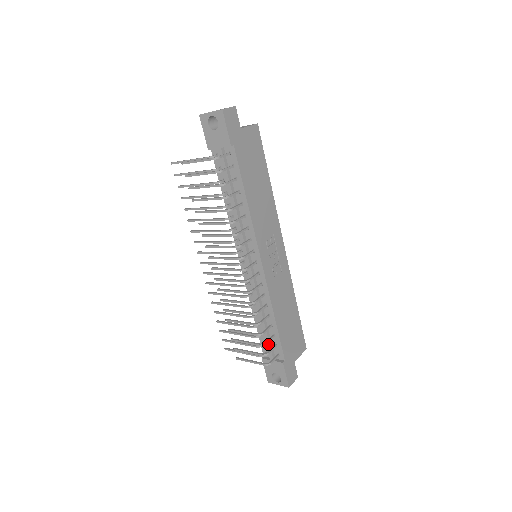
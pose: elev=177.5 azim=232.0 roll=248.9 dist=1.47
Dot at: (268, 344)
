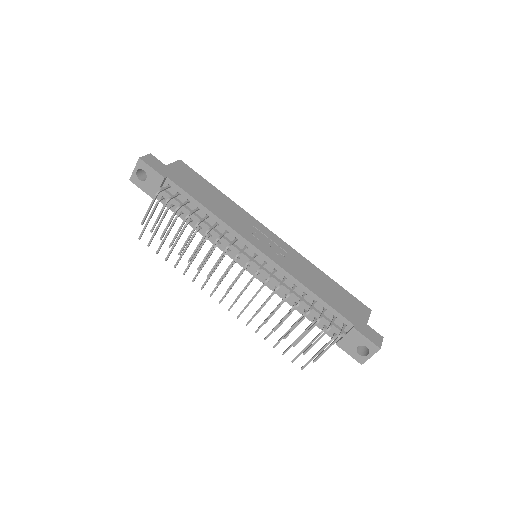
Dot at: (327, 322)
